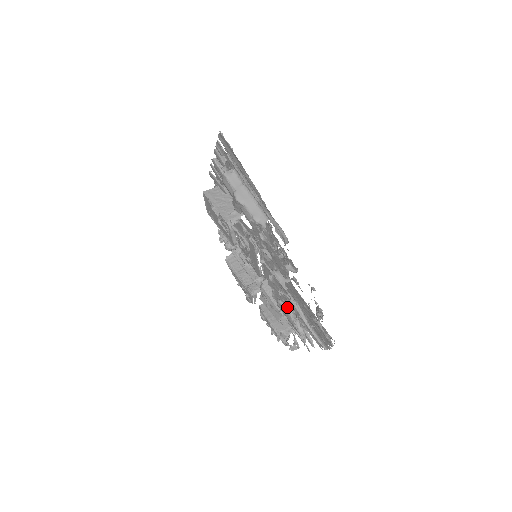
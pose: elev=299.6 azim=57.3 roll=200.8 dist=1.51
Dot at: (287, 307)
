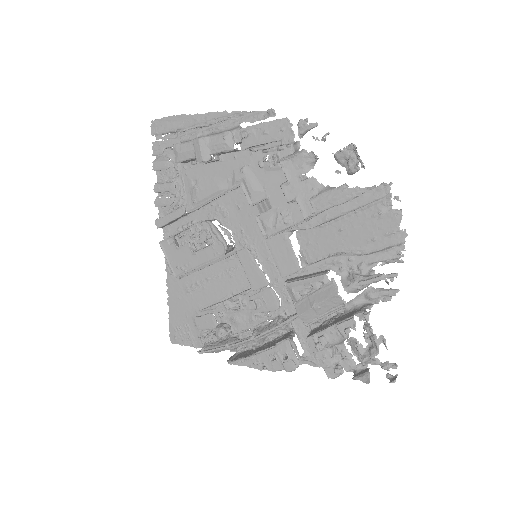
Dot at: (322, 190)
